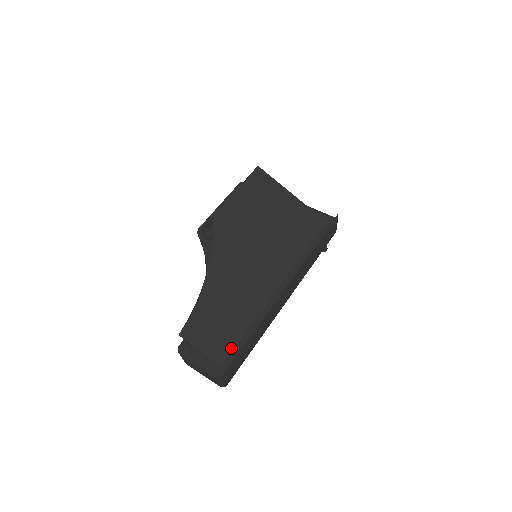
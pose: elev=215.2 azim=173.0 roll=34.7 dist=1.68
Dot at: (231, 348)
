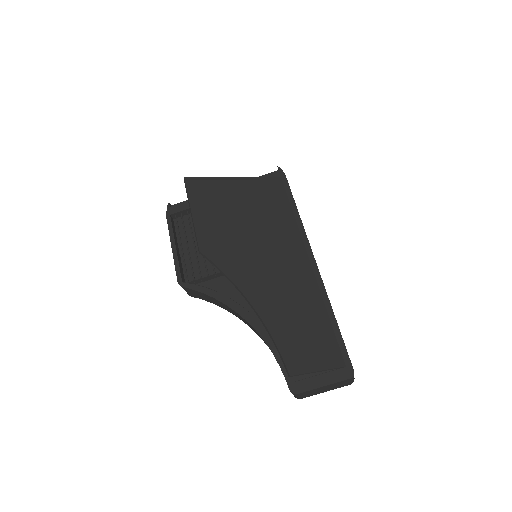
Dot at: (334, 343)
